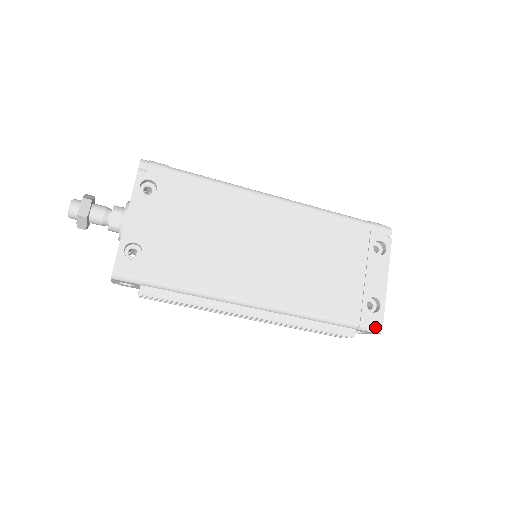
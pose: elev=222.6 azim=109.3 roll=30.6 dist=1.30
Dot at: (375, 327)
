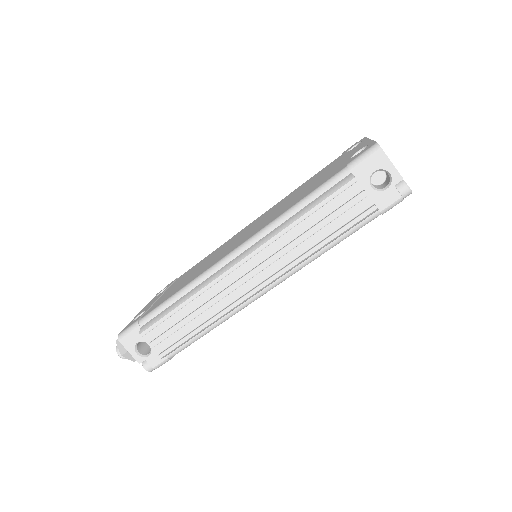
Dot at: (366, 150)
